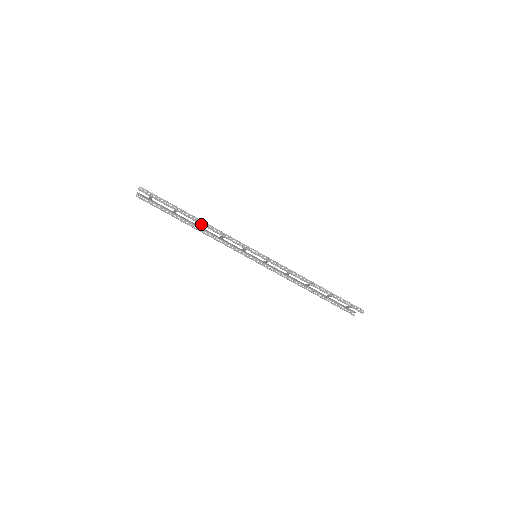
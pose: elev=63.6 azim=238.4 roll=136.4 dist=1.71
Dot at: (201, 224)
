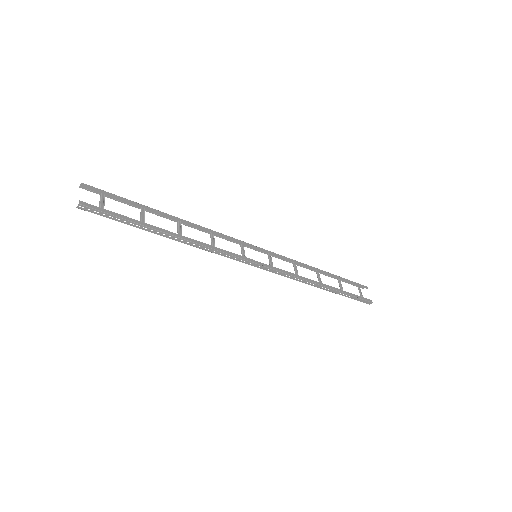
Dot at: (178, 241)
